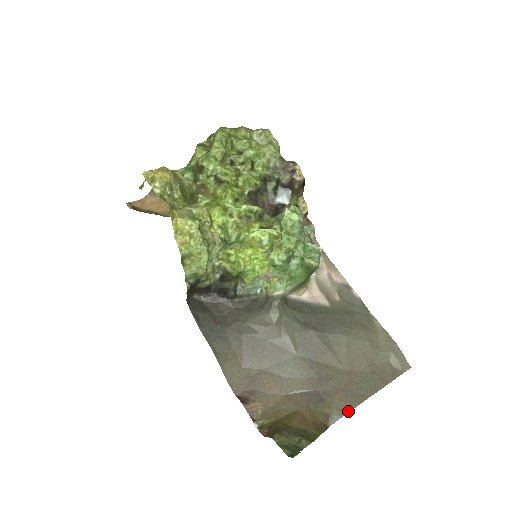
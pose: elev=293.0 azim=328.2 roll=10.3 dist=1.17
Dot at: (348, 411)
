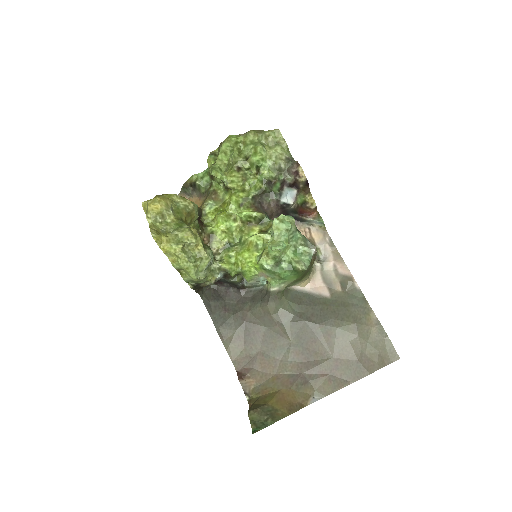
Dot at: (329, 394)
